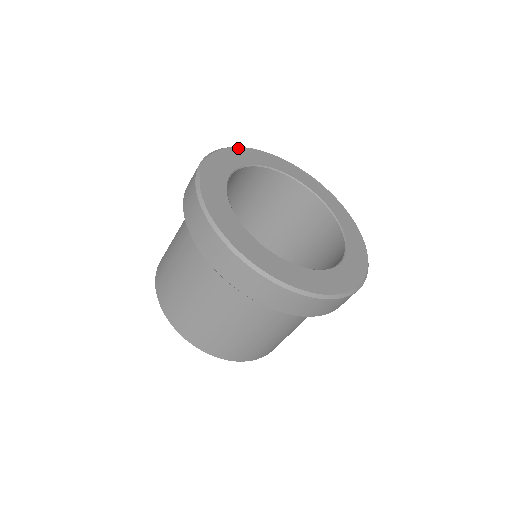
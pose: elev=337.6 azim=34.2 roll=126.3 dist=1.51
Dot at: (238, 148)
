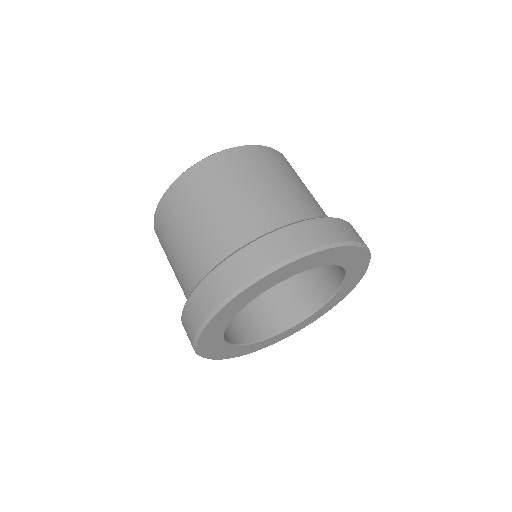
Dot at: (294, 262)
